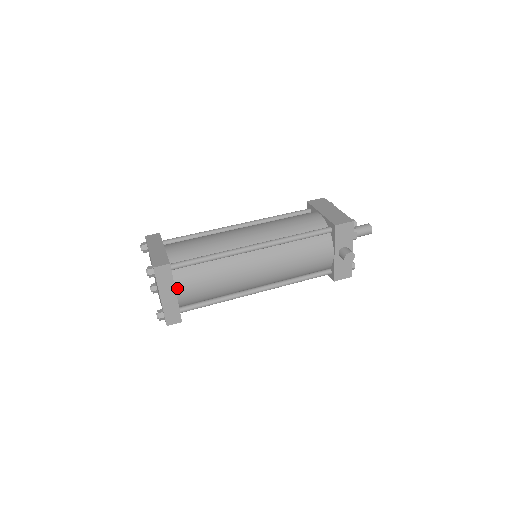
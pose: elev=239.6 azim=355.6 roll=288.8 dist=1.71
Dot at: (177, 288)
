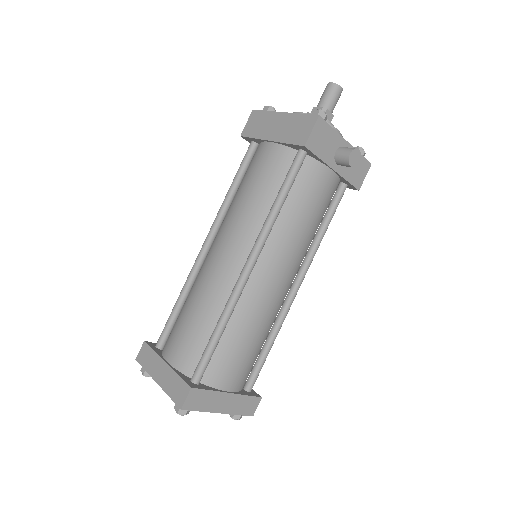
Dot at: (223, 388)
